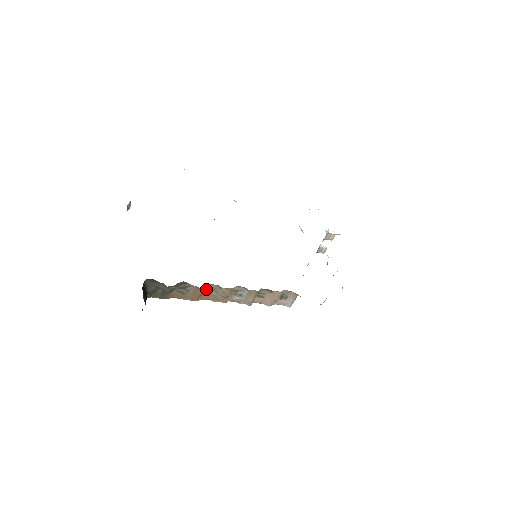
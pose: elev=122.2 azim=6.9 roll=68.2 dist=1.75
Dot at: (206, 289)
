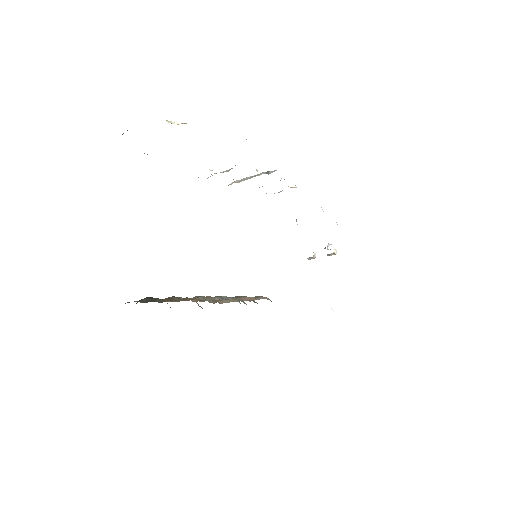
Dot at: (197, 296)
